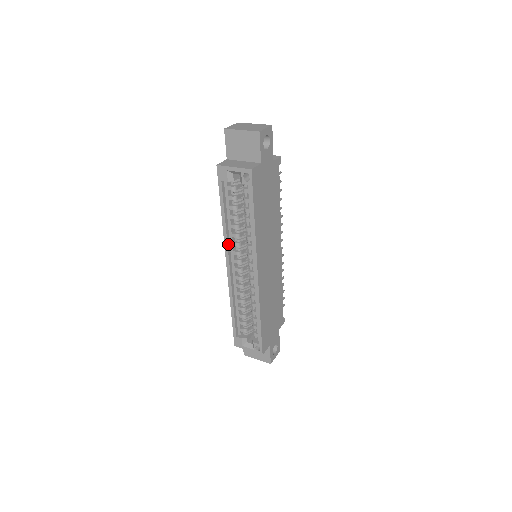
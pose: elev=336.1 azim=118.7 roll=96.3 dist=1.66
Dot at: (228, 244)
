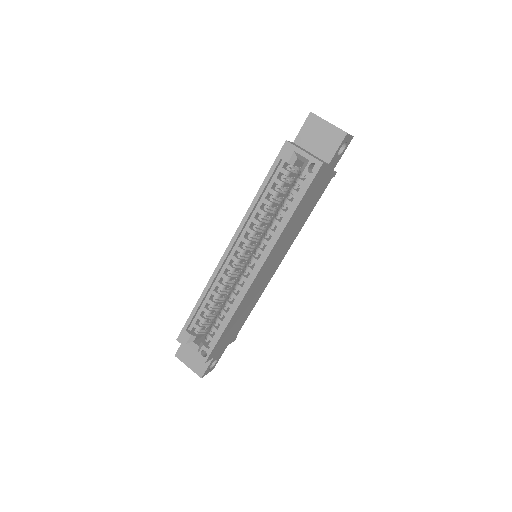
Dot at: (243, 227)
